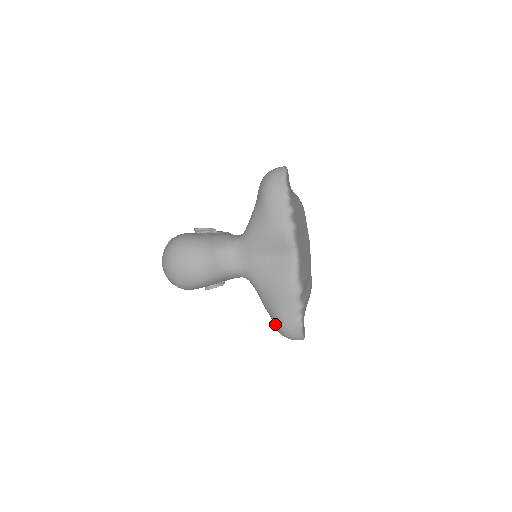
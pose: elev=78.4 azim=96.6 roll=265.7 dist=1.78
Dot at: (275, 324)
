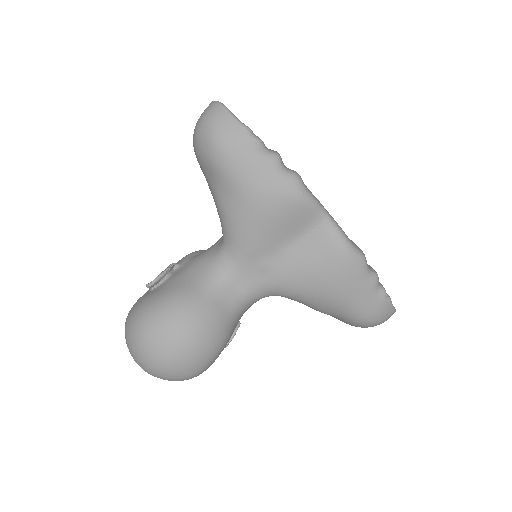
Dot at: (351, 323)
